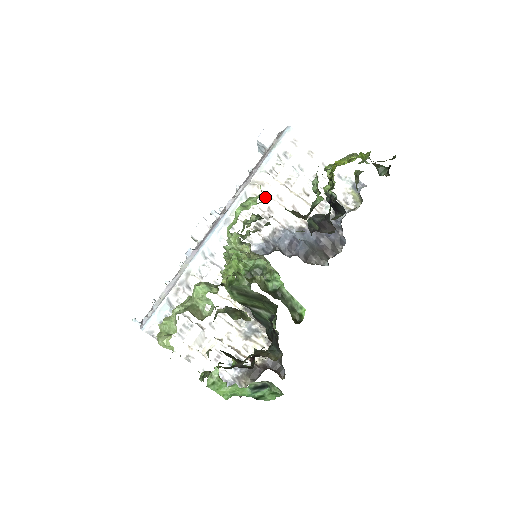
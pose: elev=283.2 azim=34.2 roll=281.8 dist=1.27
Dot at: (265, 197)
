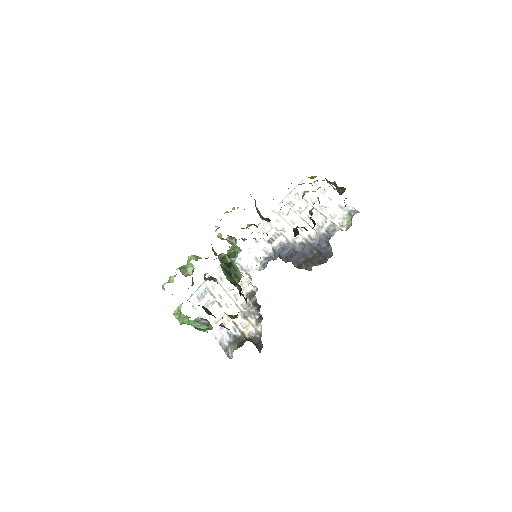
Dot at: occluded
